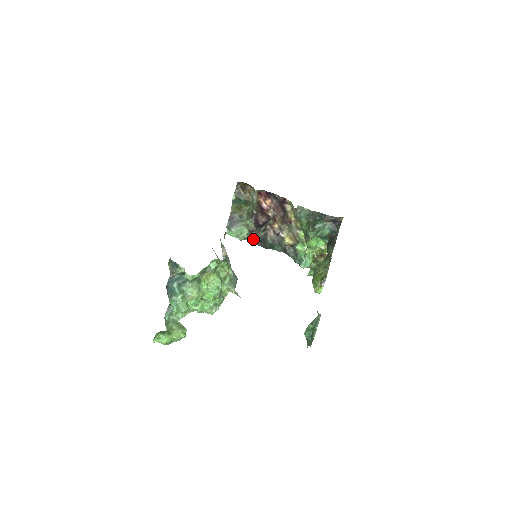
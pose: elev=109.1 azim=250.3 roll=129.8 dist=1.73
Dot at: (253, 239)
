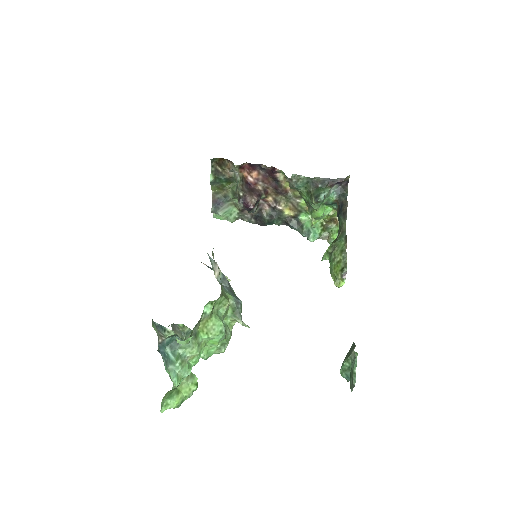
Dot at: (246, 218)
